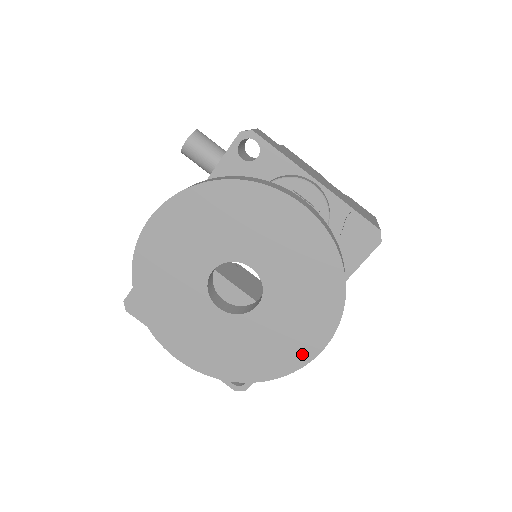
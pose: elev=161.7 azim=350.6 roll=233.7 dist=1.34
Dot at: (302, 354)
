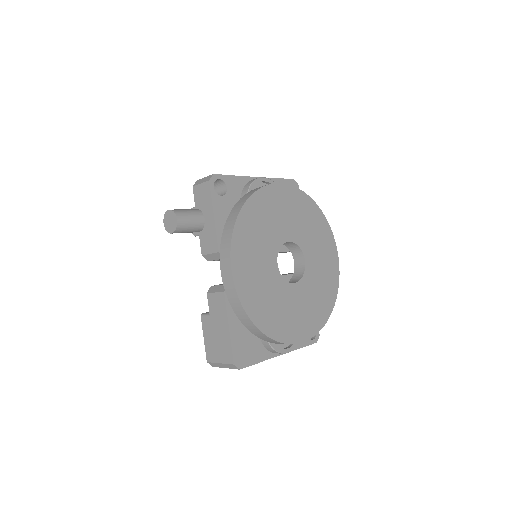
Dot at: (334, 266)
